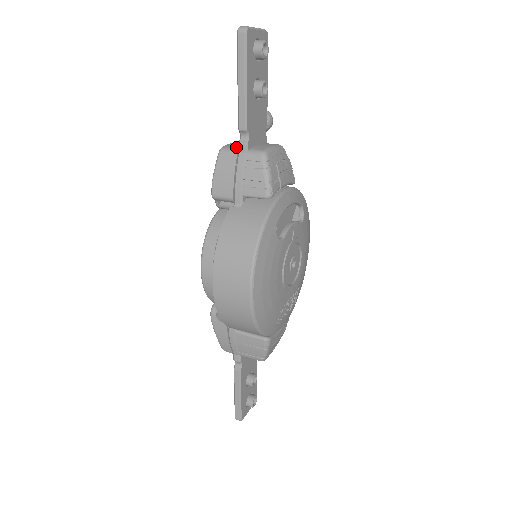
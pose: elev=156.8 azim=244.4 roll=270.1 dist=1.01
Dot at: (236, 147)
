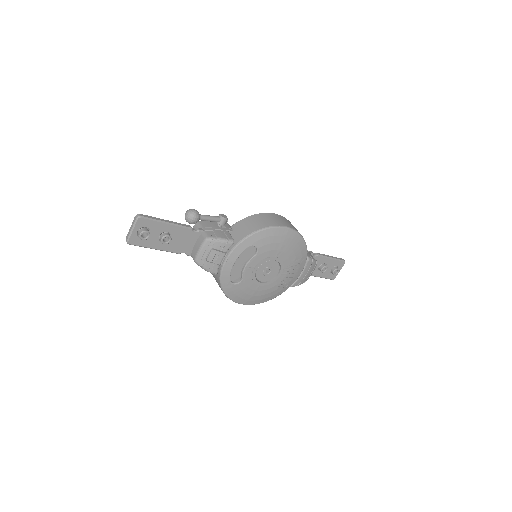
Dot at: occluded
